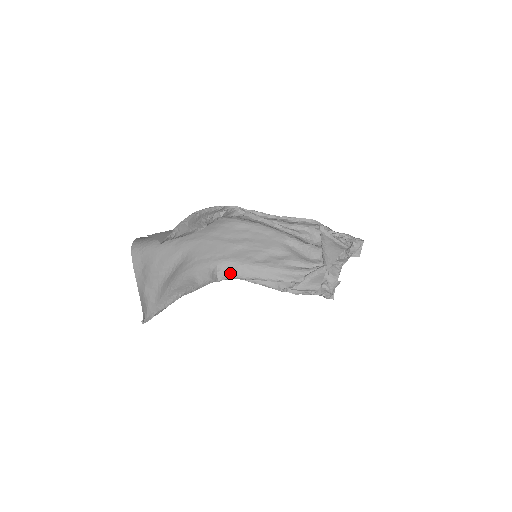
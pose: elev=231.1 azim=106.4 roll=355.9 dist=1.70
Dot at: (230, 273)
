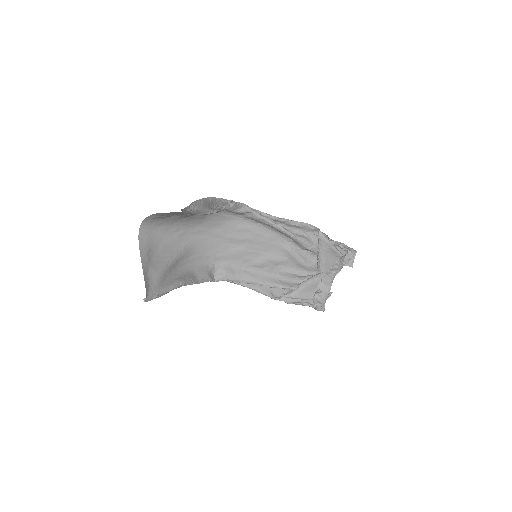
Dot at: (227, 274)
